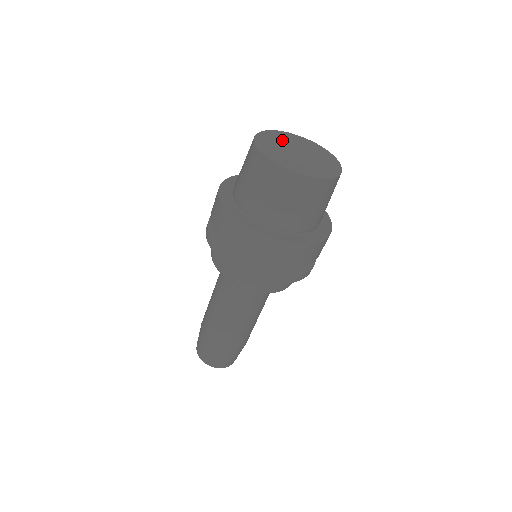
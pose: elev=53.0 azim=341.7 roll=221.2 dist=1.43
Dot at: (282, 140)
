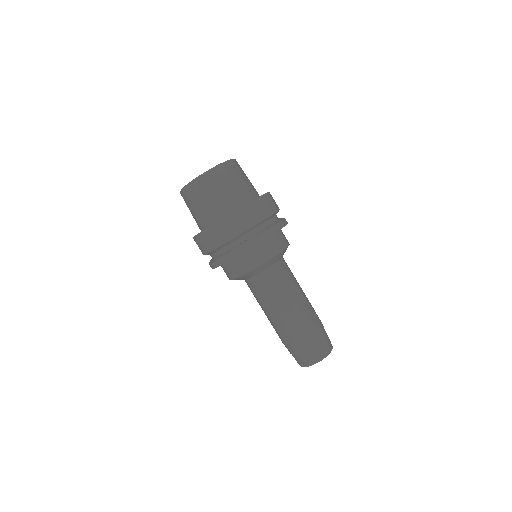
Dot at: occluded
